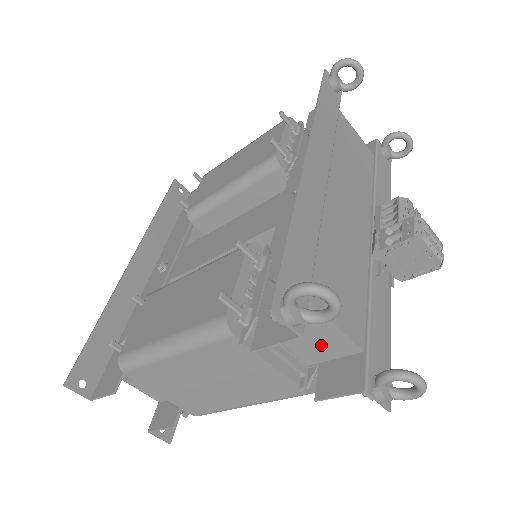
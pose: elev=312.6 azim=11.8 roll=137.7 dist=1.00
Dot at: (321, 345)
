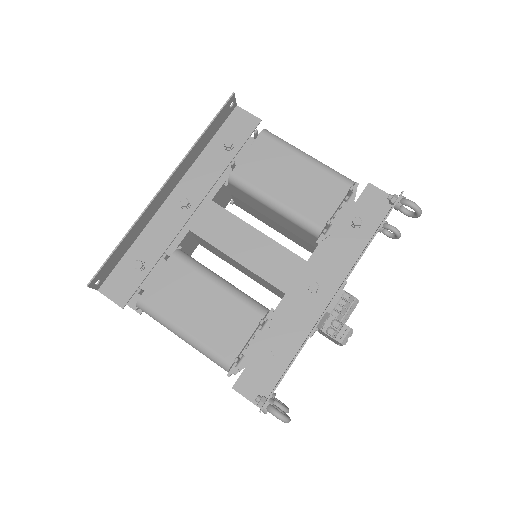
Dot at: occluded
